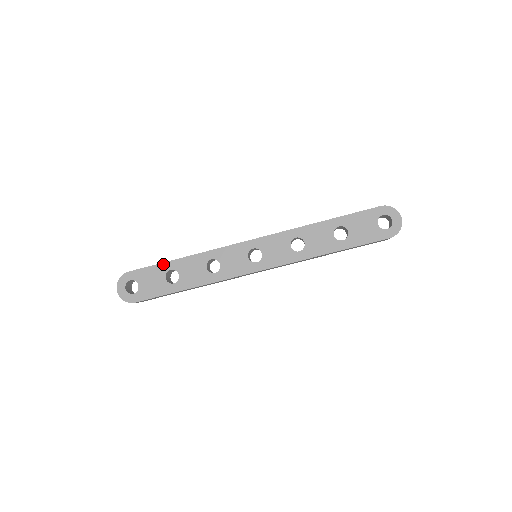
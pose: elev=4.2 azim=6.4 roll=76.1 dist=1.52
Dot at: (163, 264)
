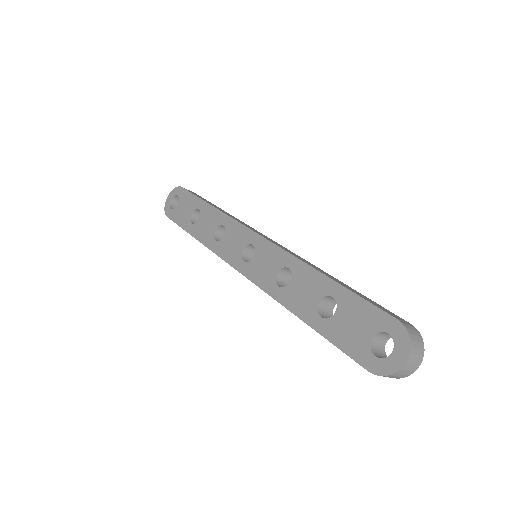
Dot at: (199, 199)
